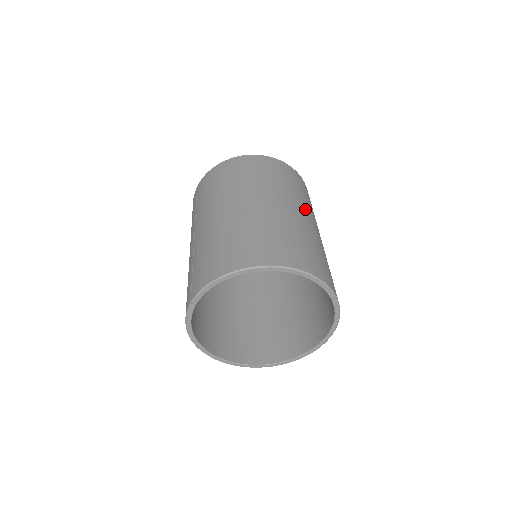
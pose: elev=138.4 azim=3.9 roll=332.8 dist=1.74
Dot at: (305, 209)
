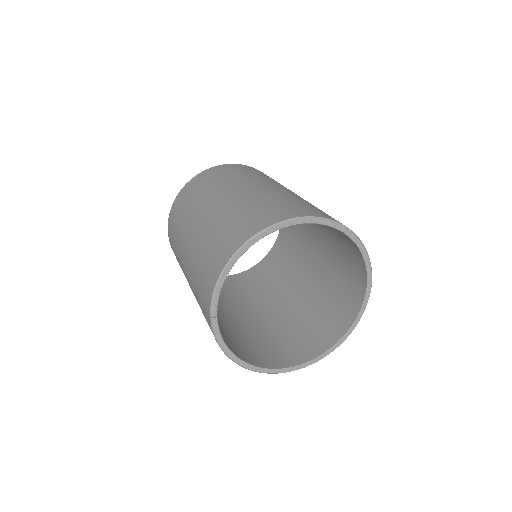
Dot at: (274, 183)
